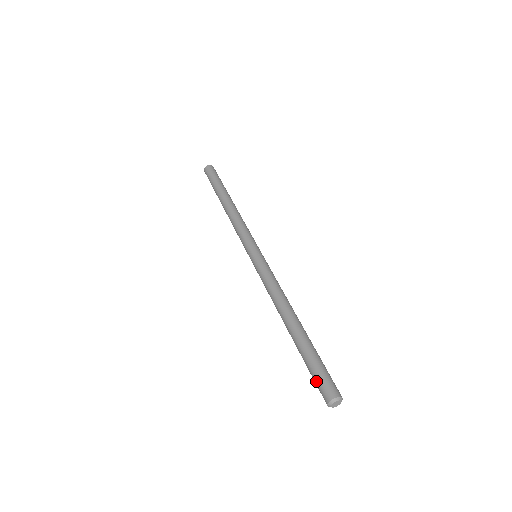
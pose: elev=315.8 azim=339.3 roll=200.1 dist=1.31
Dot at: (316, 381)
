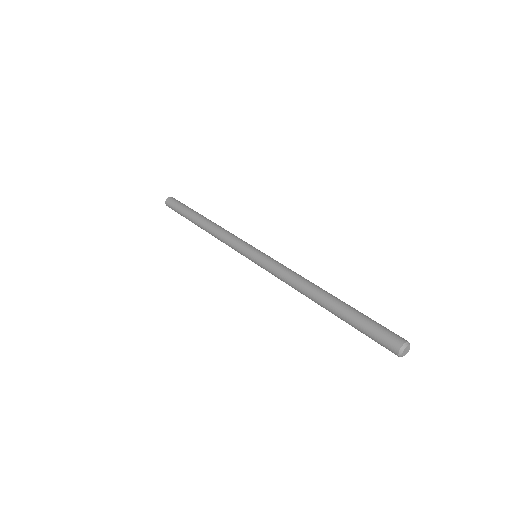
Dot at: (381, 330)
